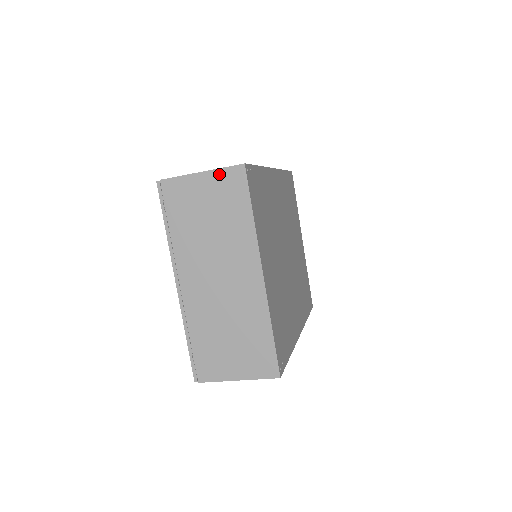
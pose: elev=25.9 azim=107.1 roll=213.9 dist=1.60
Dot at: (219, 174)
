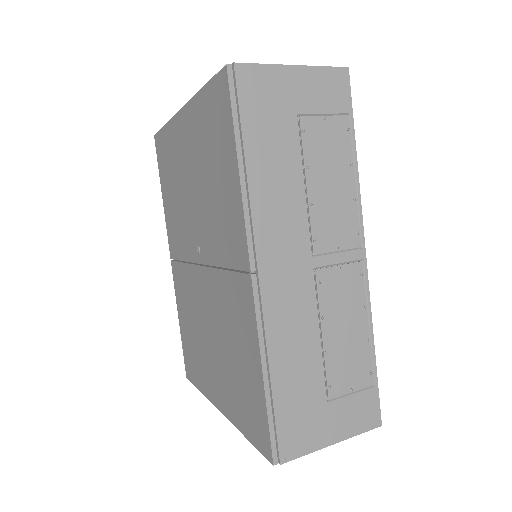
Dot at: (349, 434)
